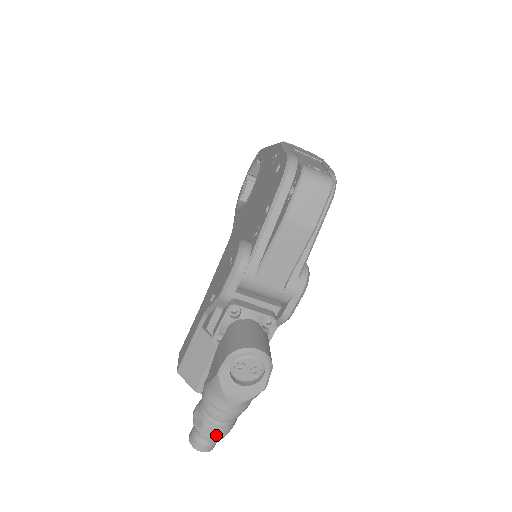
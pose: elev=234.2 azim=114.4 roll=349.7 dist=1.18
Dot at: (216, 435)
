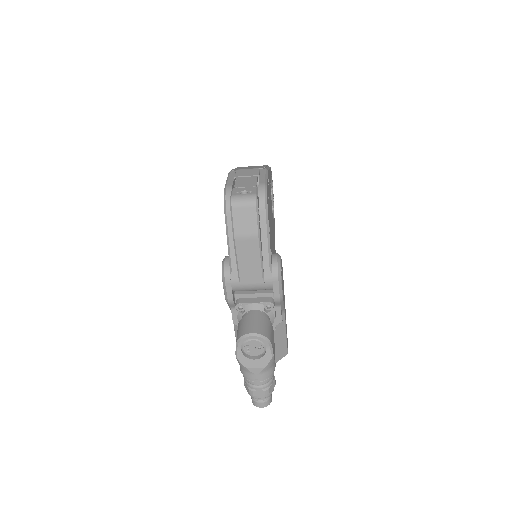
Dot at: (261, 395)
